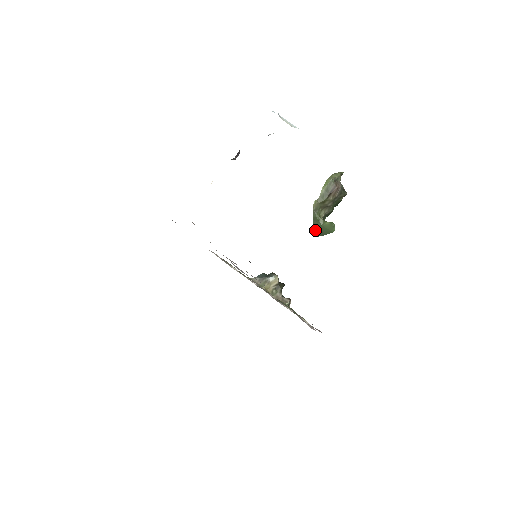
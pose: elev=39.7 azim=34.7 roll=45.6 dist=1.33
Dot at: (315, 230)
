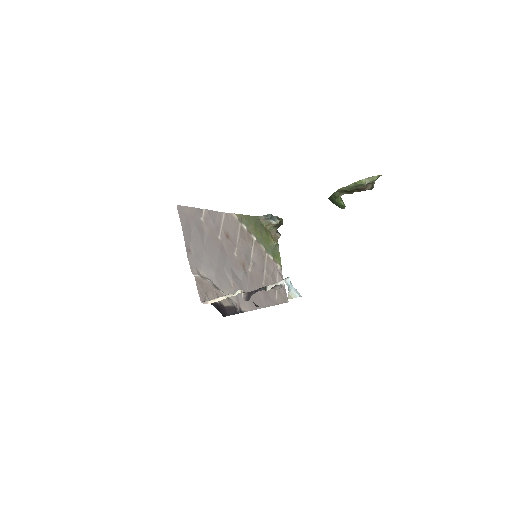
Dot at: (330, 198)
